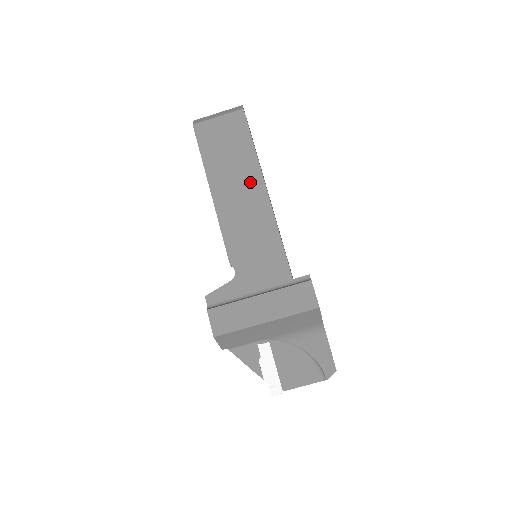
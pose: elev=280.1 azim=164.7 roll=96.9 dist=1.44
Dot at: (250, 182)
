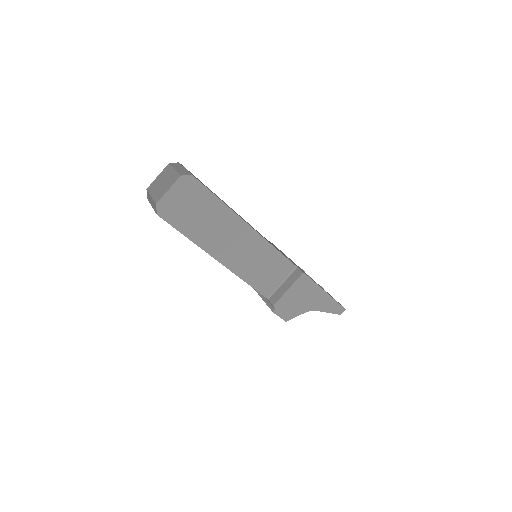
Dot at: occluded
